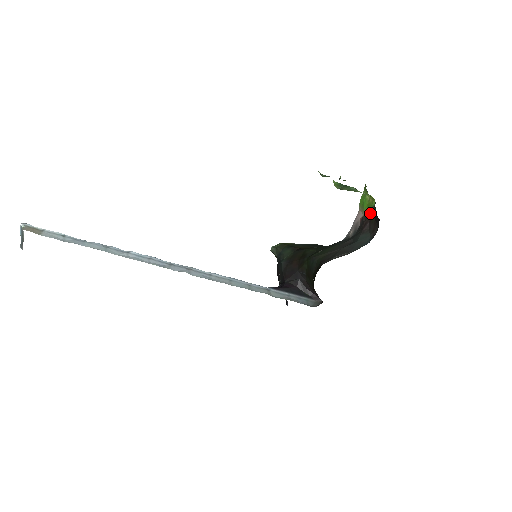
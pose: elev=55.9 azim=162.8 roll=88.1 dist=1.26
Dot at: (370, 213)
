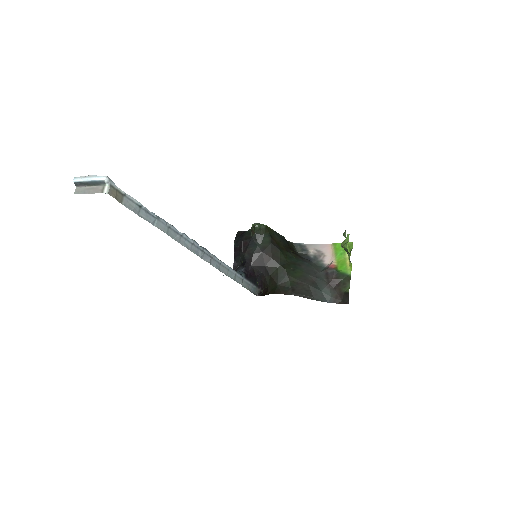
Dot at: (342, 278)
